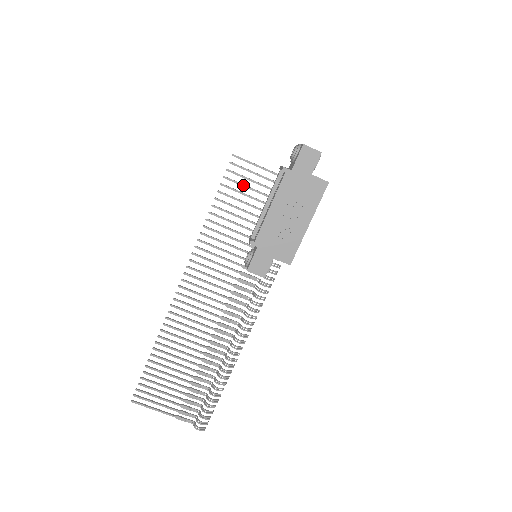
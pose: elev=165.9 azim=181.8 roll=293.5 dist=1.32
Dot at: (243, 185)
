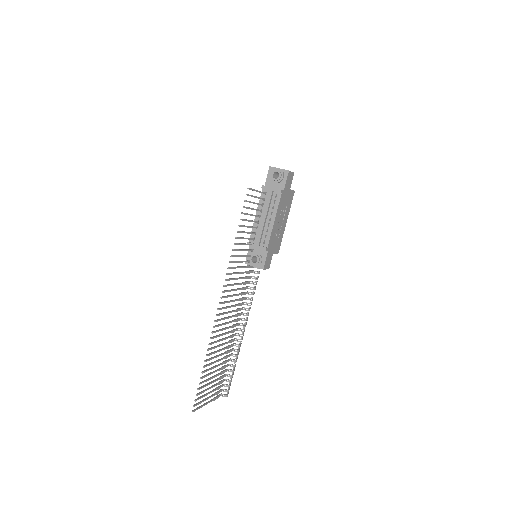
Dot at: (251, 208)
